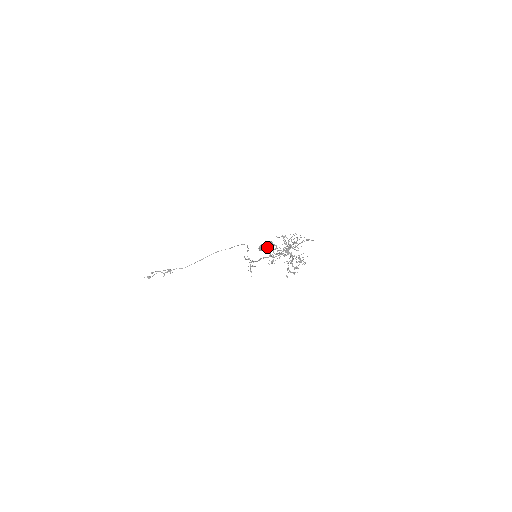
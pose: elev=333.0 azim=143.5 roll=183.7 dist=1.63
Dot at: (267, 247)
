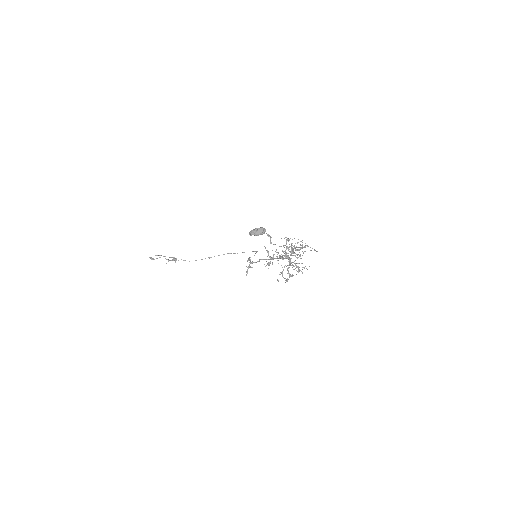
Dot at: (258, 233)
